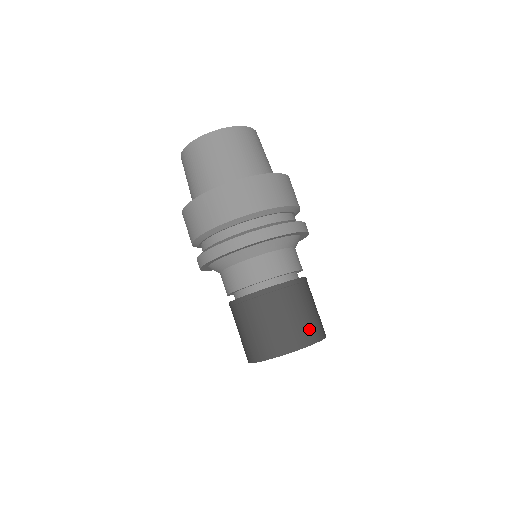
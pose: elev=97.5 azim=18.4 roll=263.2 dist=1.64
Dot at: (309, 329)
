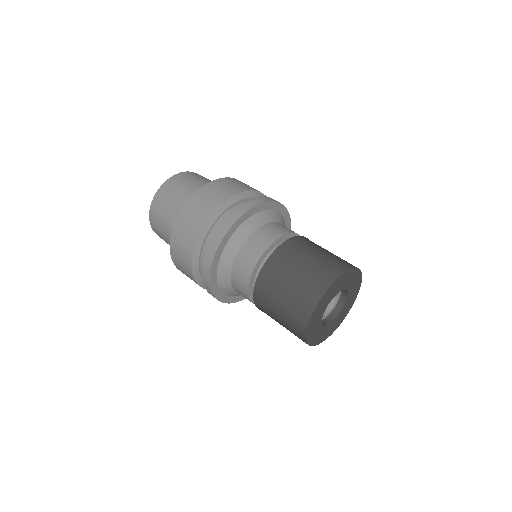
Dot at: (341, 260)
